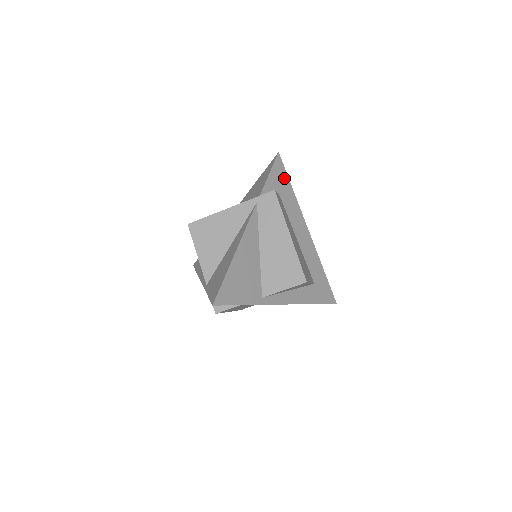
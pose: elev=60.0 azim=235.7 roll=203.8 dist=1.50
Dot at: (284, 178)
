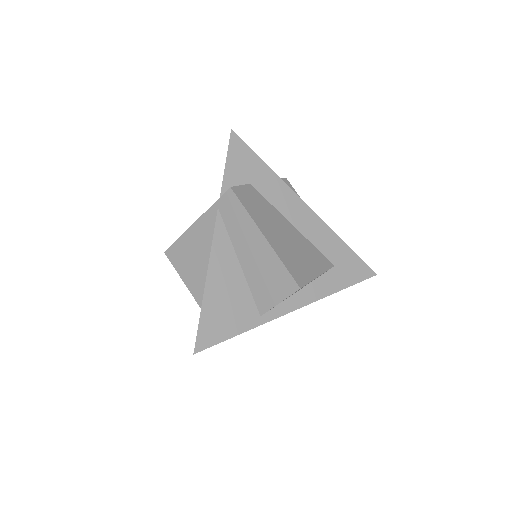
Dot at: (250, 158)
